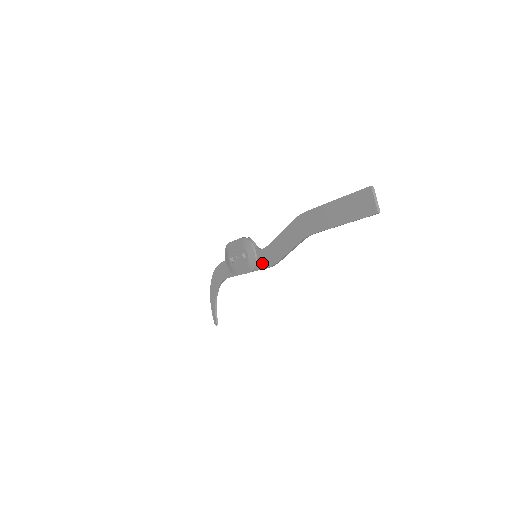
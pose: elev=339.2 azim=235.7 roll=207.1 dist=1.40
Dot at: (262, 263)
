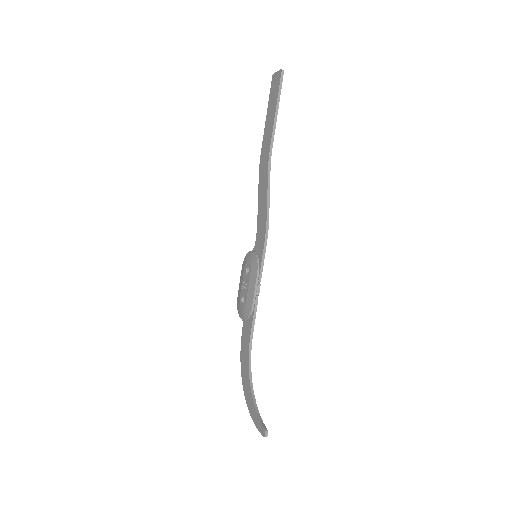
Dot at: (260, 247)
